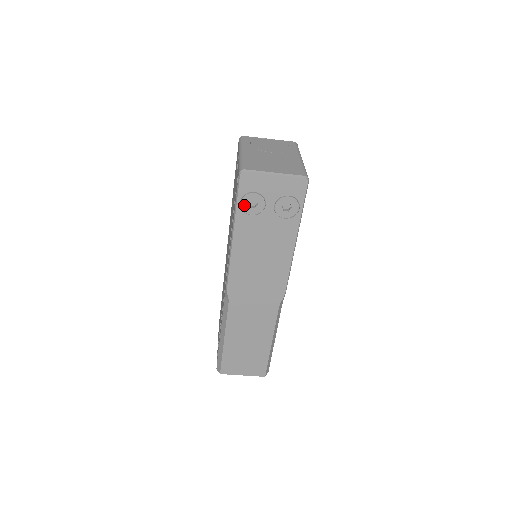
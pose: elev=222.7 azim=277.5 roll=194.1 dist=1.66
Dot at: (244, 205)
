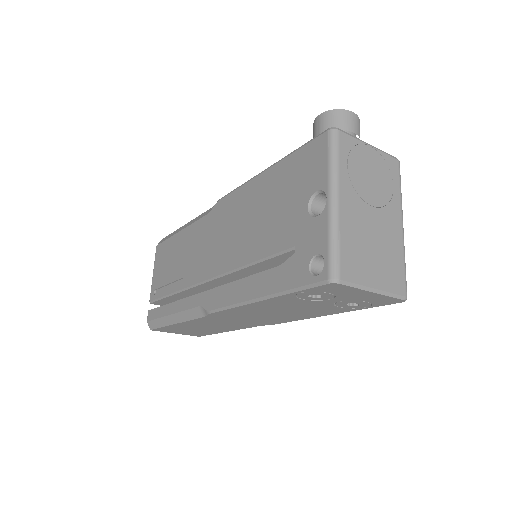
Dot at: (303, 294)
